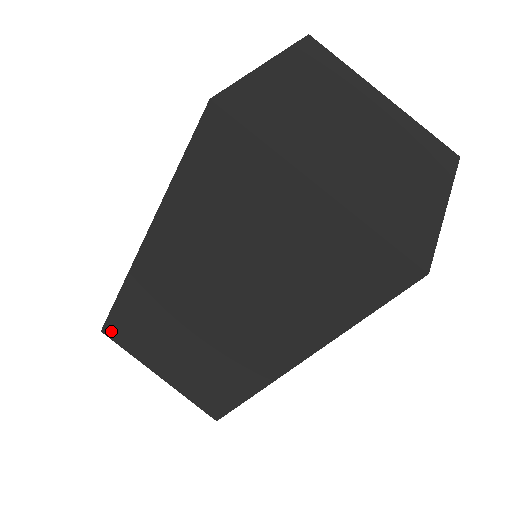
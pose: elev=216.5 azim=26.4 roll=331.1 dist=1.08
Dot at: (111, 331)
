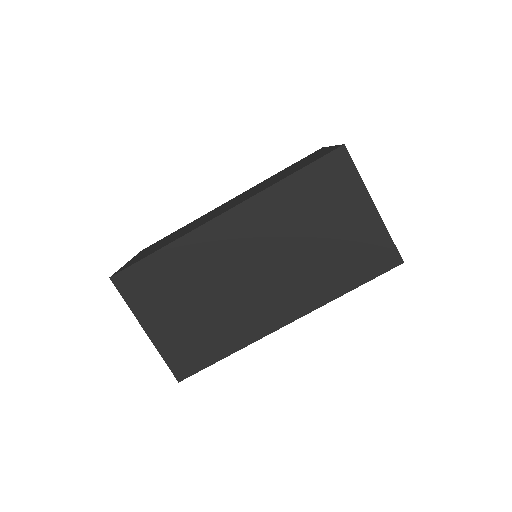
Dot at: (125, 278)
